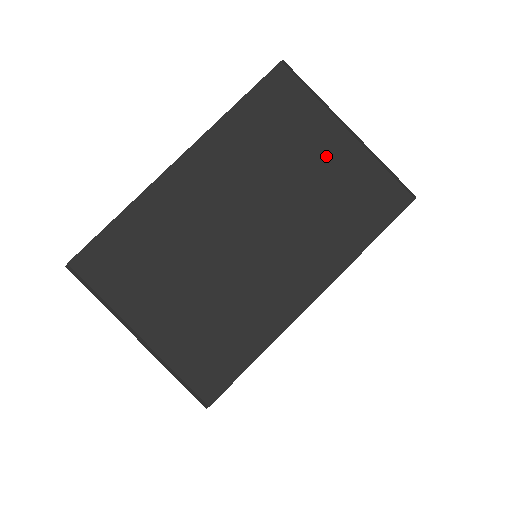
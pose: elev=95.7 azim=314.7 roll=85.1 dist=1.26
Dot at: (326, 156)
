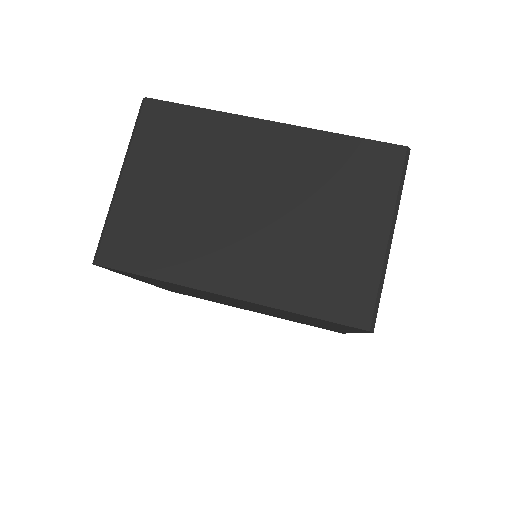
Dot at: (354, 231)
